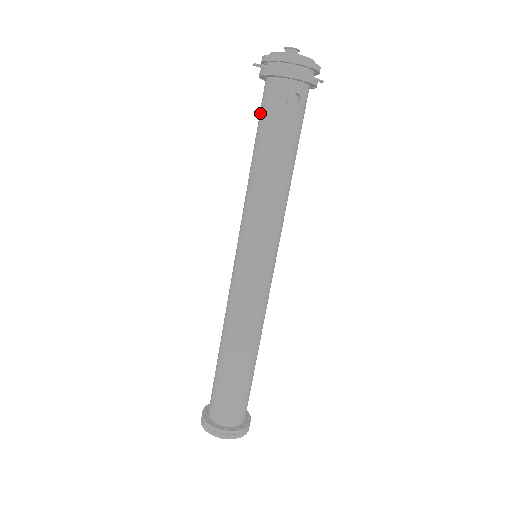
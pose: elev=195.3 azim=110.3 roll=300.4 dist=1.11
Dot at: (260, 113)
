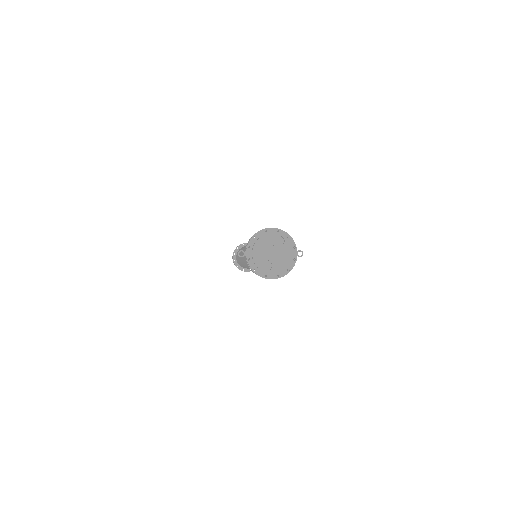
Dot at: occluded
